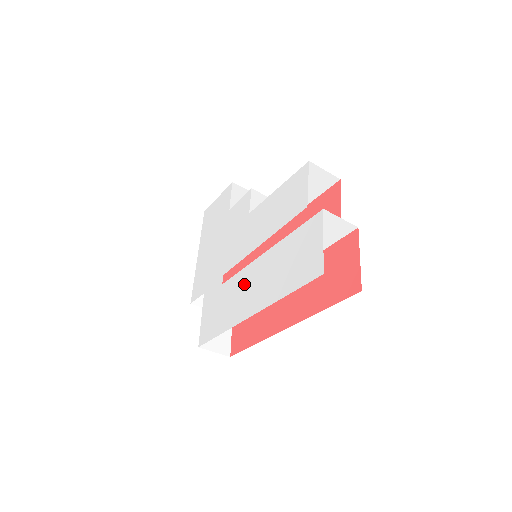
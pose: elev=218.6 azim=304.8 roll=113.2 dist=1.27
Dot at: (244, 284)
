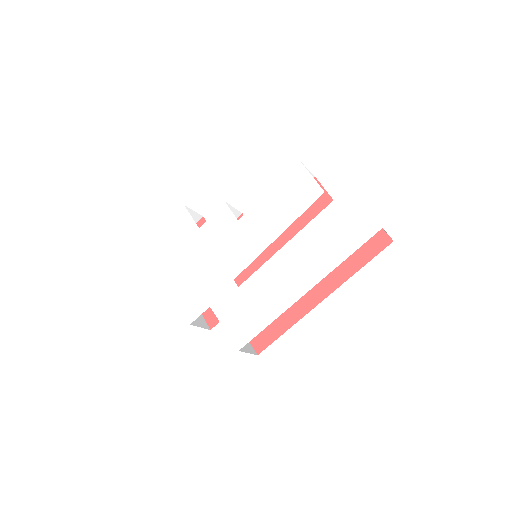
Dot at: (277, 273)
